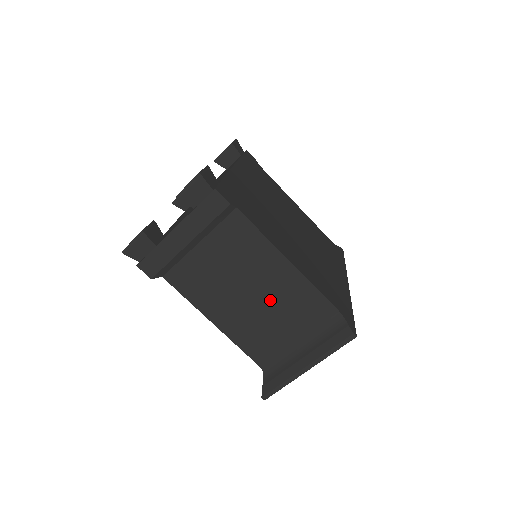
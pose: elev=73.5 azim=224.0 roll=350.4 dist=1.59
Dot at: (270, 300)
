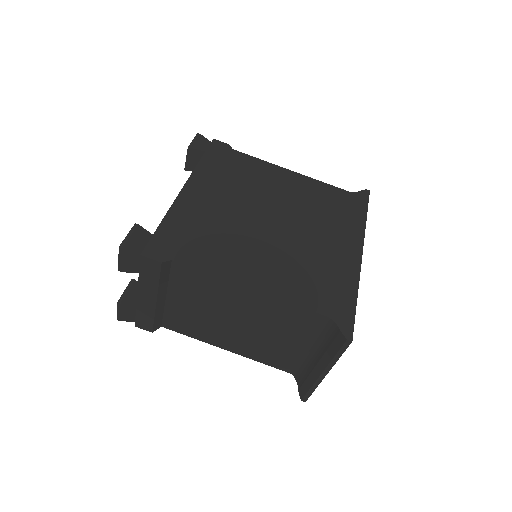
Dot at: (257, 323)
